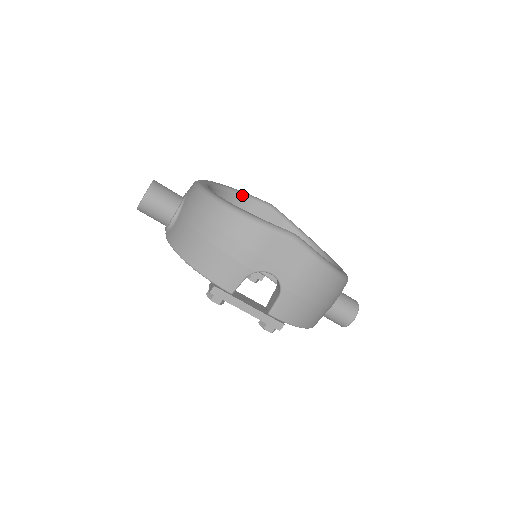
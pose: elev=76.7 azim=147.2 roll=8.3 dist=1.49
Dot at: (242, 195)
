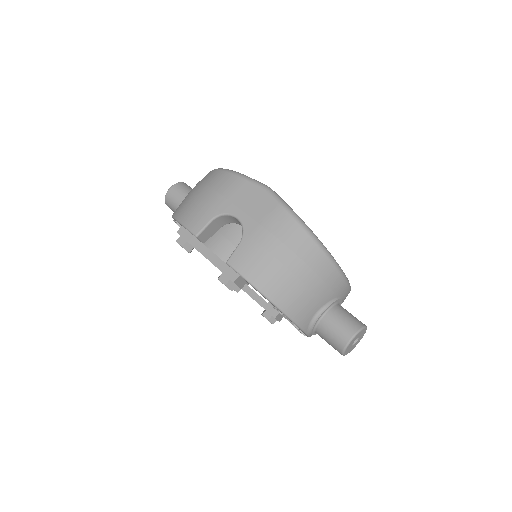
Dot at: occluded
